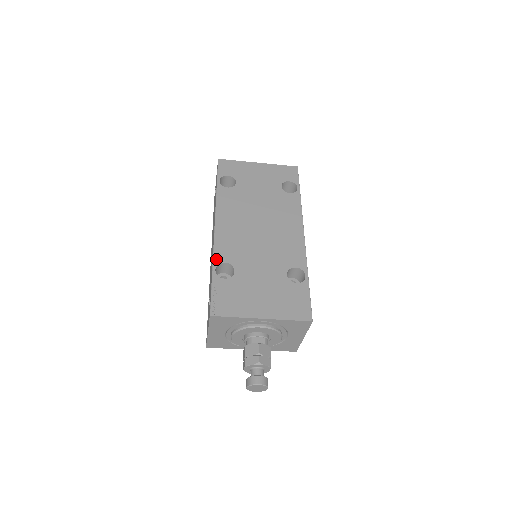
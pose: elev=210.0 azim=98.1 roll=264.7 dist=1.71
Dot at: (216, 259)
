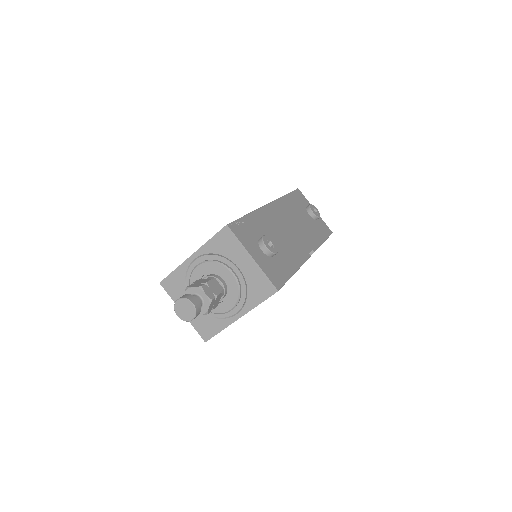
Dot at: occluded
